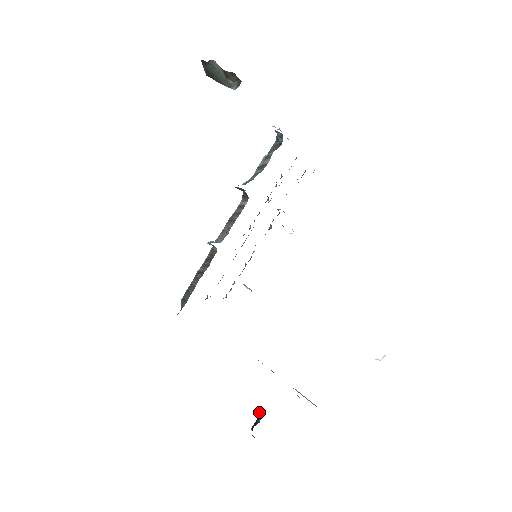
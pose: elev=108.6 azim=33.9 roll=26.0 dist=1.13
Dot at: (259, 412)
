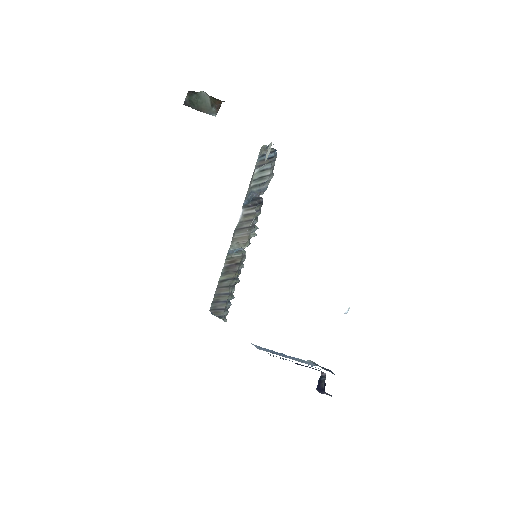
Dot at: (321, 372)
